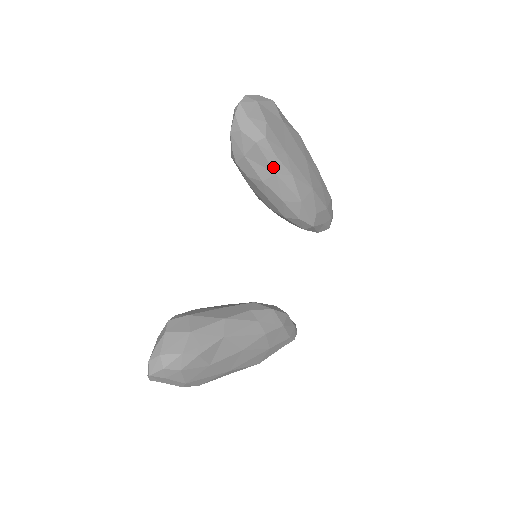
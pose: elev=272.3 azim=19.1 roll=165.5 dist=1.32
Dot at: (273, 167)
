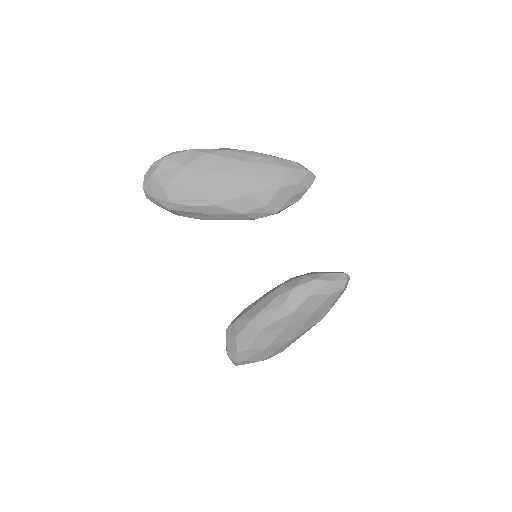
Dot at: (196, 212)
